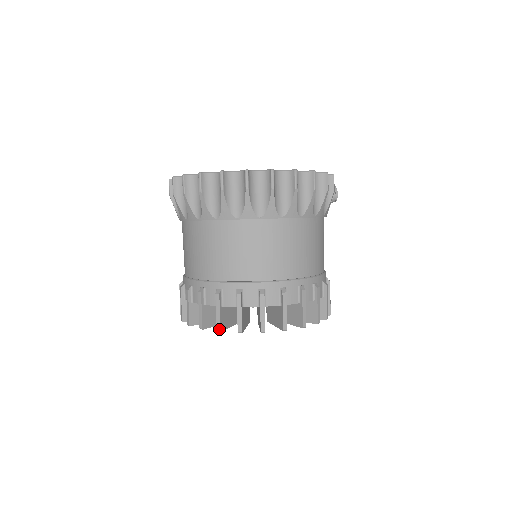
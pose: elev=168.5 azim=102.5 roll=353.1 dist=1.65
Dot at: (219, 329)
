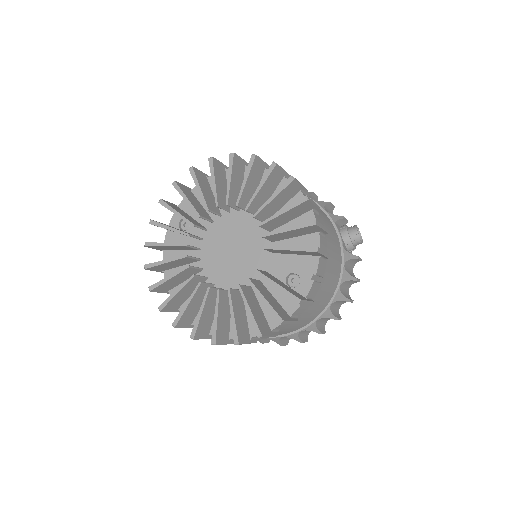
Dot at: (161, 200)
